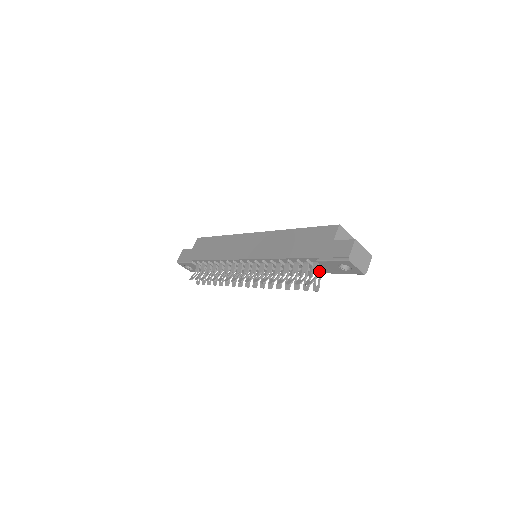
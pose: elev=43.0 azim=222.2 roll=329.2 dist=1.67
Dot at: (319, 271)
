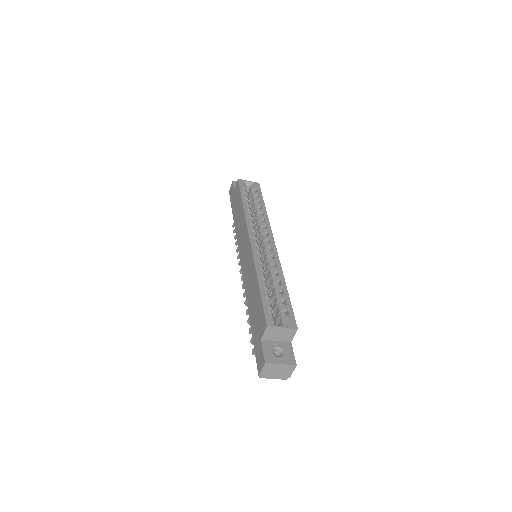
Dot at: occluded
